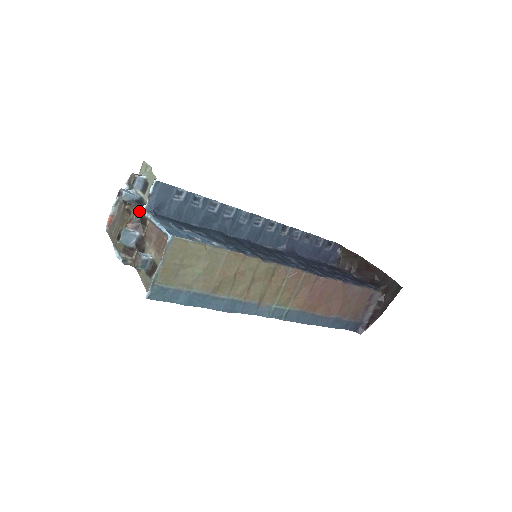
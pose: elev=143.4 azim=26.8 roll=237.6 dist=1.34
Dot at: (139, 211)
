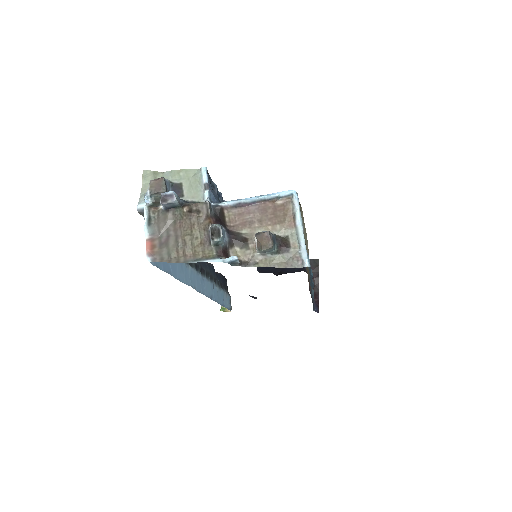
Dot at: (209, 204)
